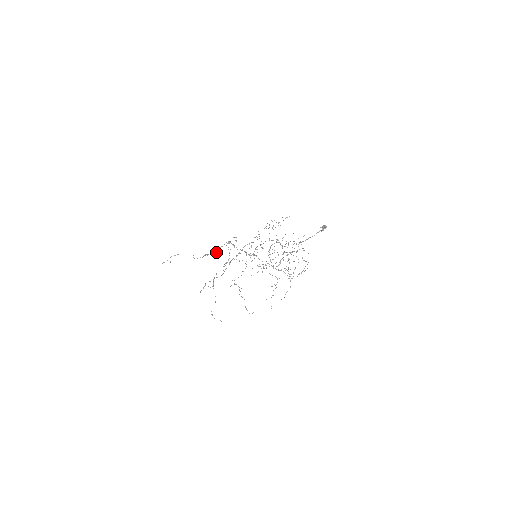
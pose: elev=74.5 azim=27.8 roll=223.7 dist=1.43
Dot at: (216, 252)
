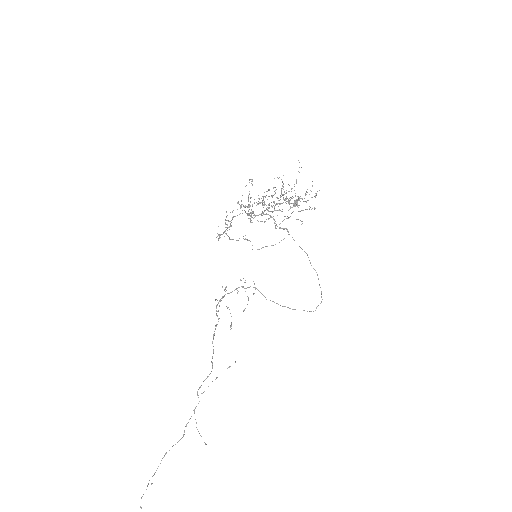
Dot at: (210, 373)
